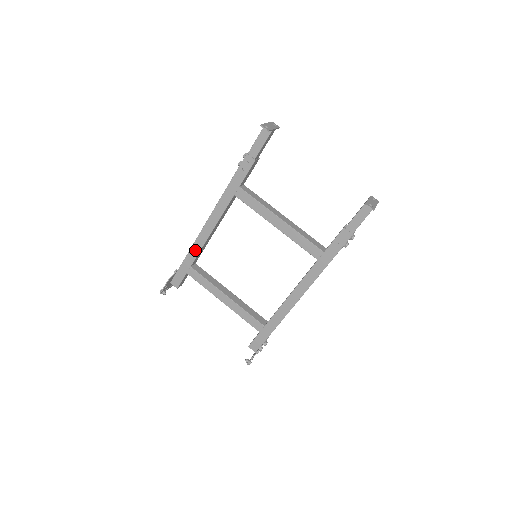
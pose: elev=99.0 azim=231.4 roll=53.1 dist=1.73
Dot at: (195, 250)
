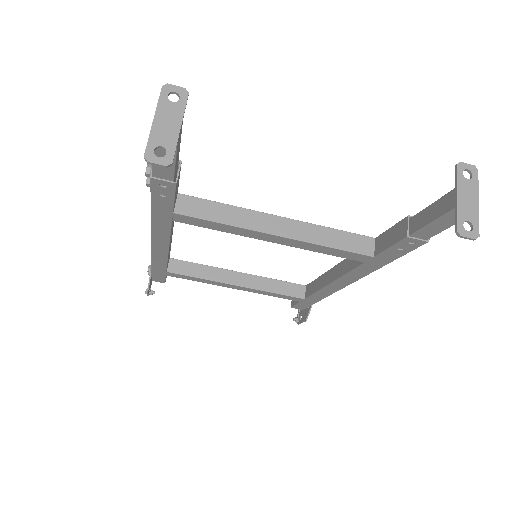
Dot at: (159, 262)
